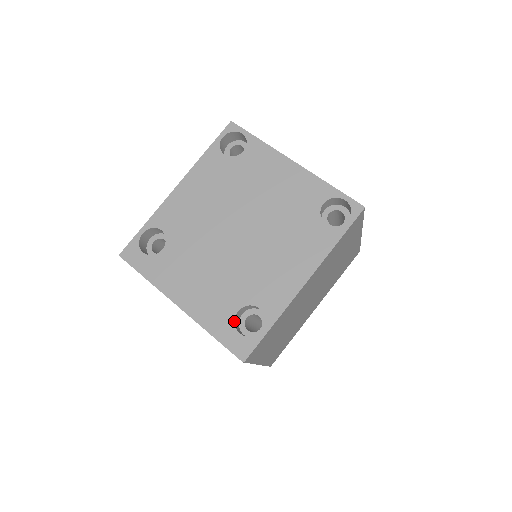
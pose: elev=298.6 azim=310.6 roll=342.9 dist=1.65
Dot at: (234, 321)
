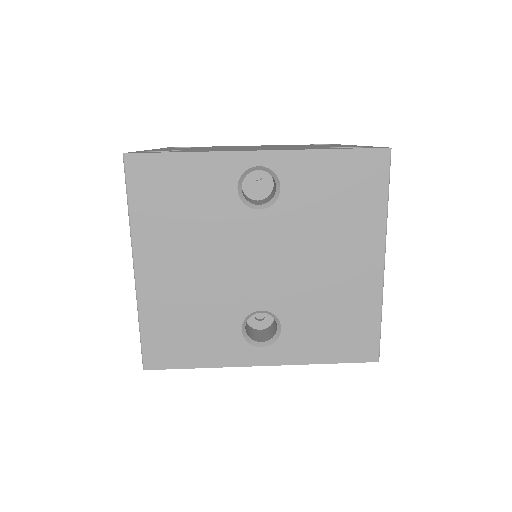
Dot at: occluded
